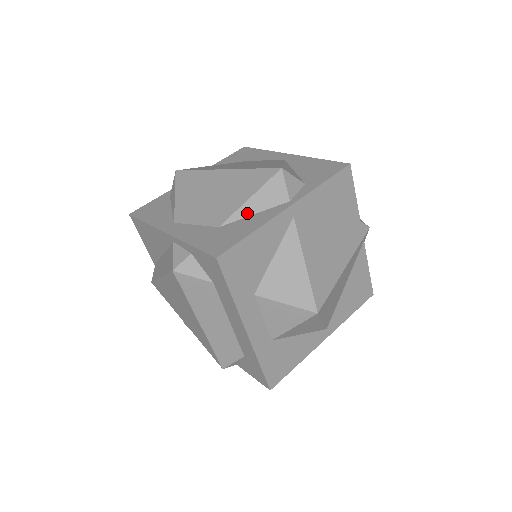
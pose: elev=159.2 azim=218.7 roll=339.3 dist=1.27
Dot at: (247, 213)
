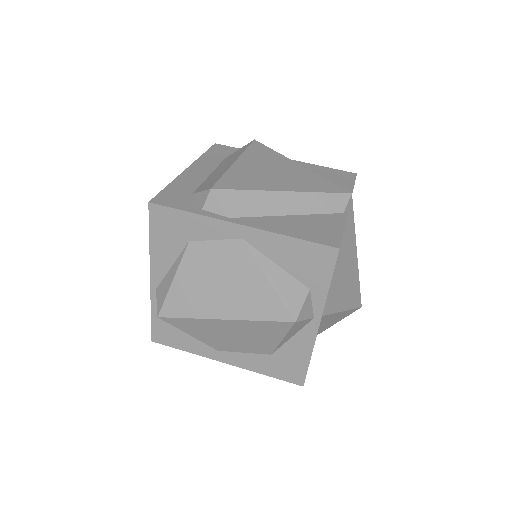
Dot at: (286, 341)
